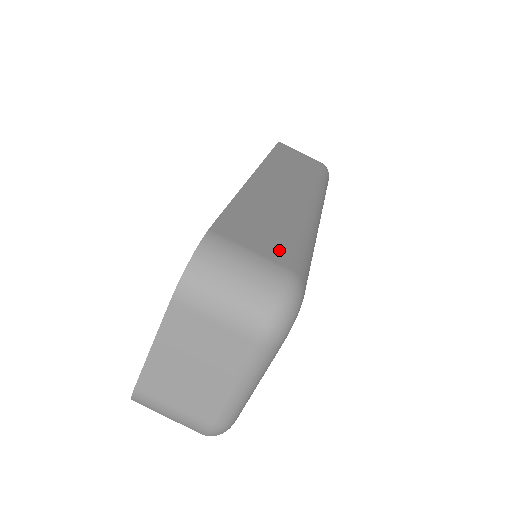
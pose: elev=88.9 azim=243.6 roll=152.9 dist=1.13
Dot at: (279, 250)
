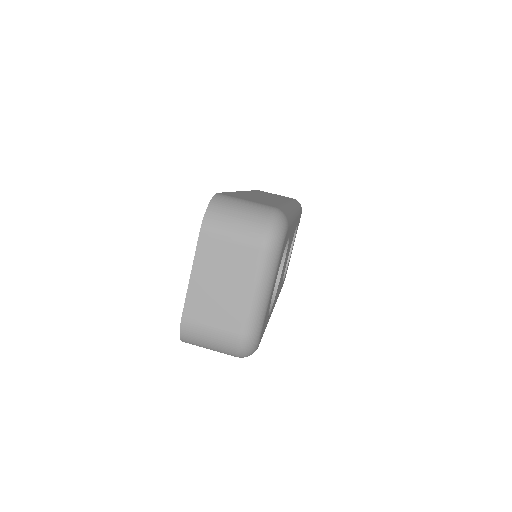
Dot at: (266, 203)
